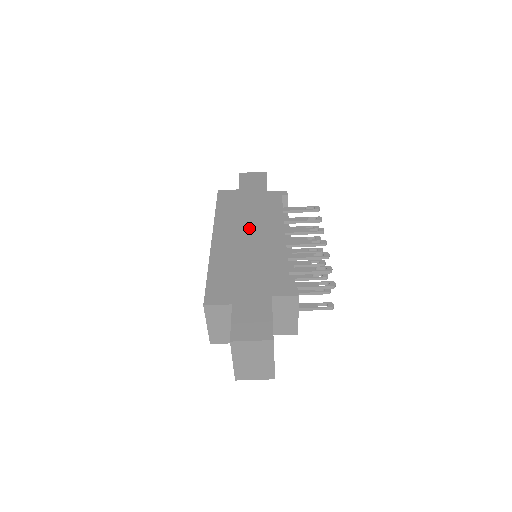
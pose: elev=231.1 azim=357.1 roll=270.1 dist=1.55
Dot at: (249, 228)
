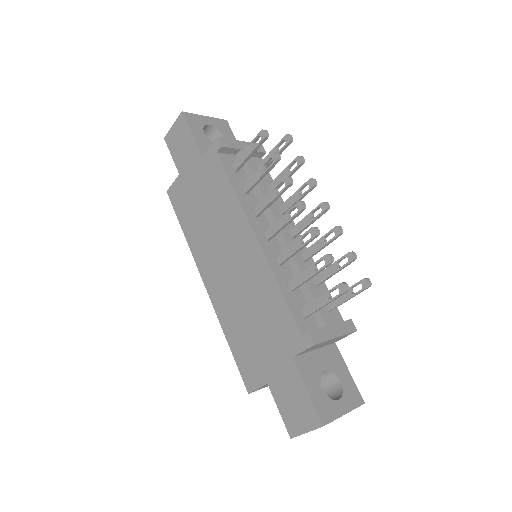
Dot at: (221, 246)
